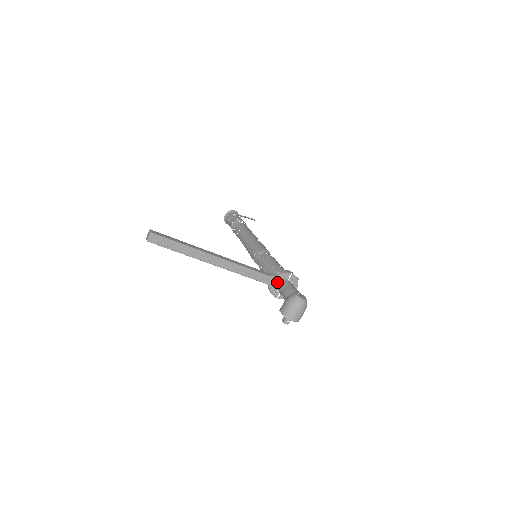
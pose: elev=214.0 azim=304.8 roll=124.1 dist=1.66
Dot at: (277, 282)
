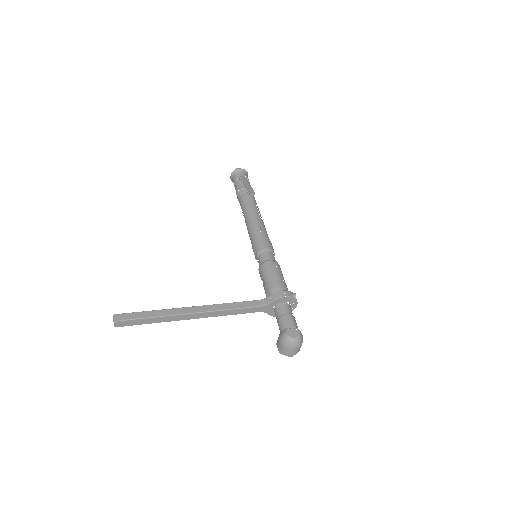
Dot at: (271, 307)
